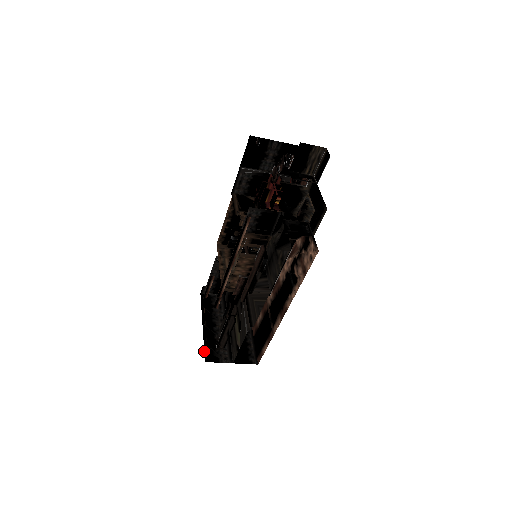
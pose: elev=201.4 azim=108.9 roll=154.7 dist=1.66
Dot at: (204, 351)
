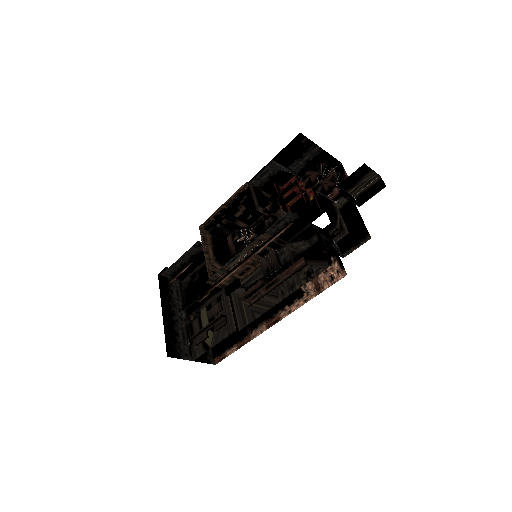
Dot at: occluded
